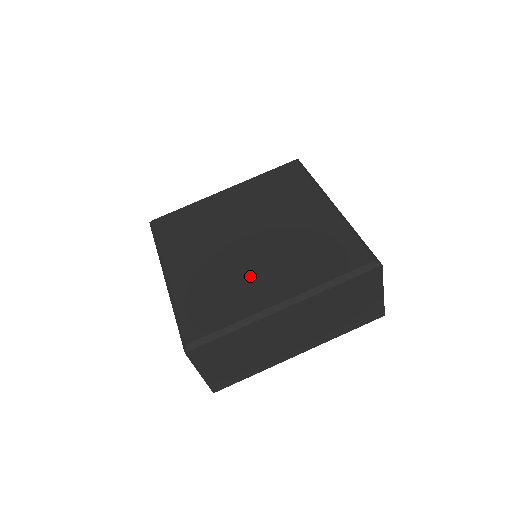
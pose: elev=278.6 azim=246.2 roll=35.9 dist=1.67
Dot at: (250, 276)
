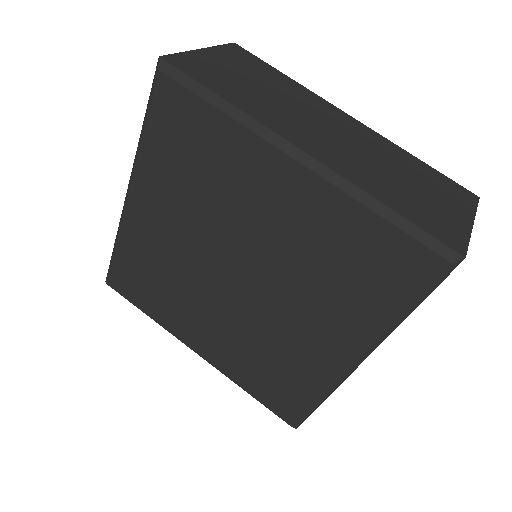
Dot at: (286, 336)
